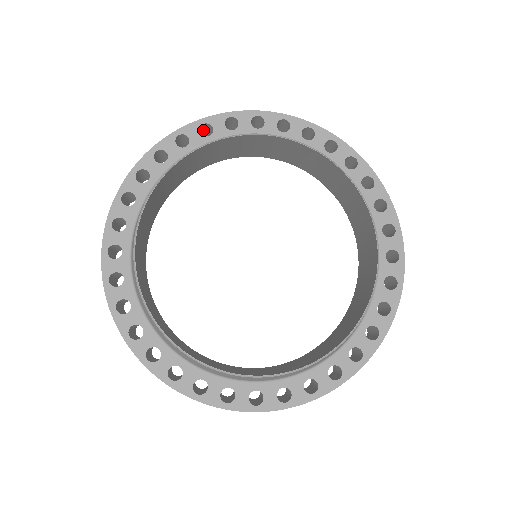
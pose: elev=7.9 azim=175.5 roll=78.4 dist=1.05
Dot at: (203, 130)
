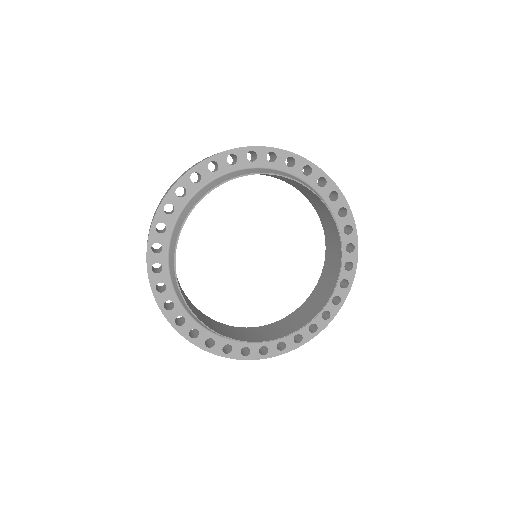
Dot at: (288, 157)
